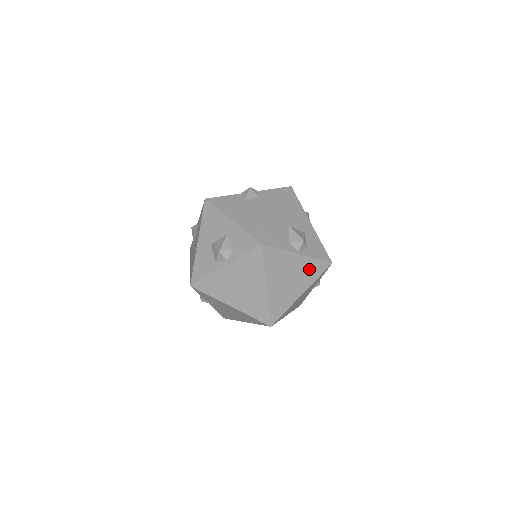
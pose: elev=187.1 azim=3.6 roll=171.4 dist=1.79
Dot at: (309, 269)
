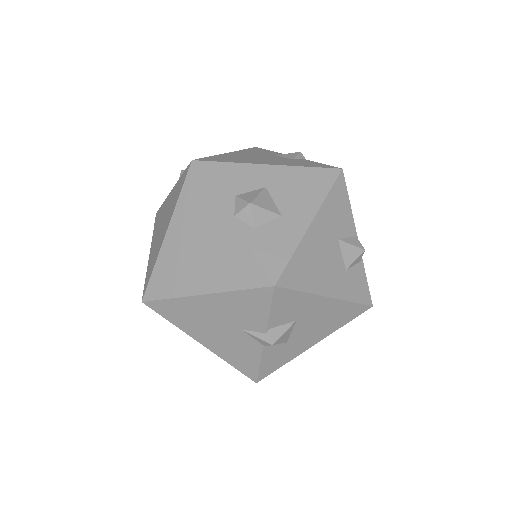
Dot at: (233, 260)
